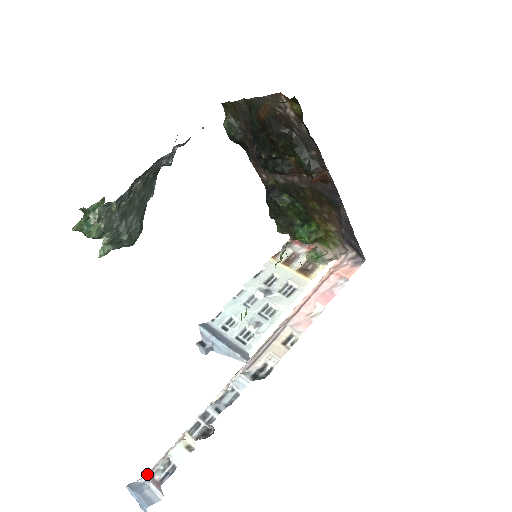
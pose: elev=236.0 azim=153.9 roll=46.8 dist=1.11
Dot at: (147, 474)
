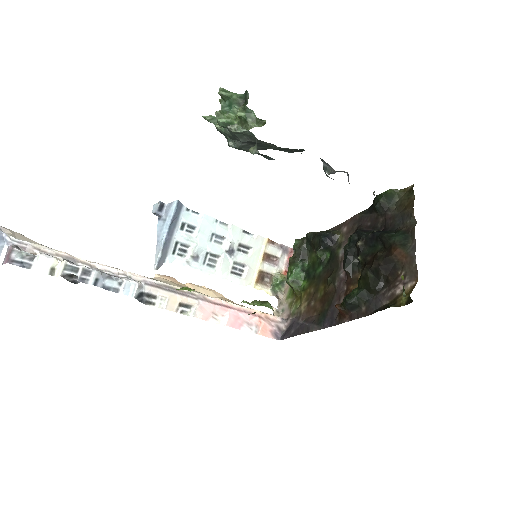
Dot at: (13, 239)
